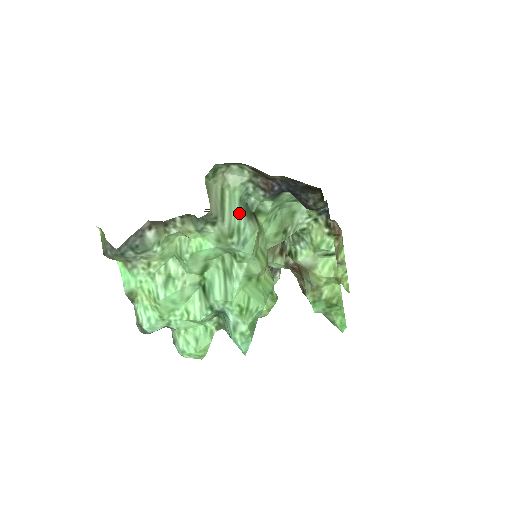
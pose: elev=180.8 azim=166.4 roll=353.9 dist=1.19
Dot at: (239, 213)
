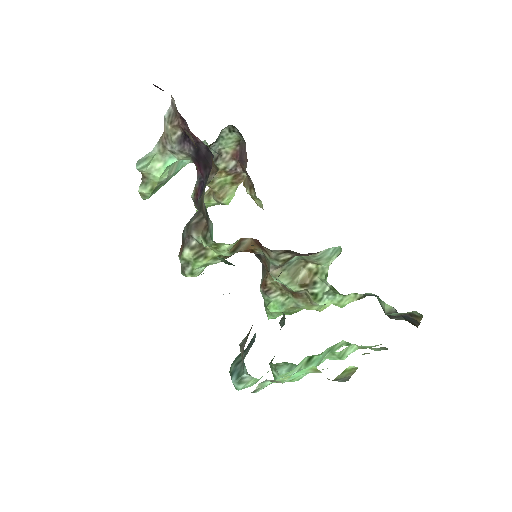
Dot at: occluded
